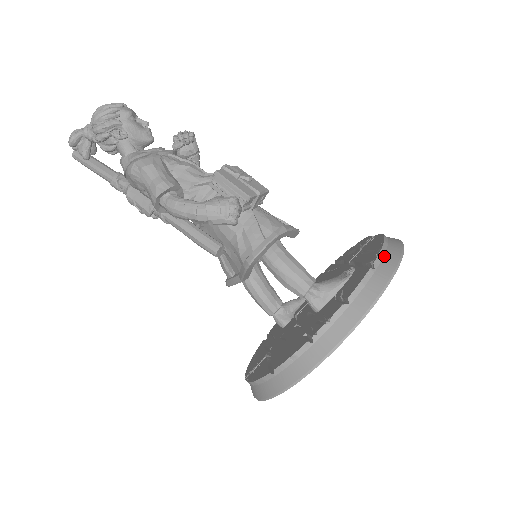
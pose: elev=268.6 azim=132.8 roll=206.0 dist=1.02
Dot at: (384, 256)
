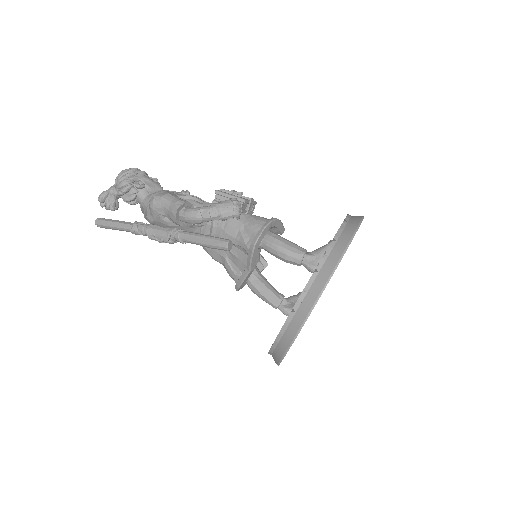
Dot at: (351, 217)
